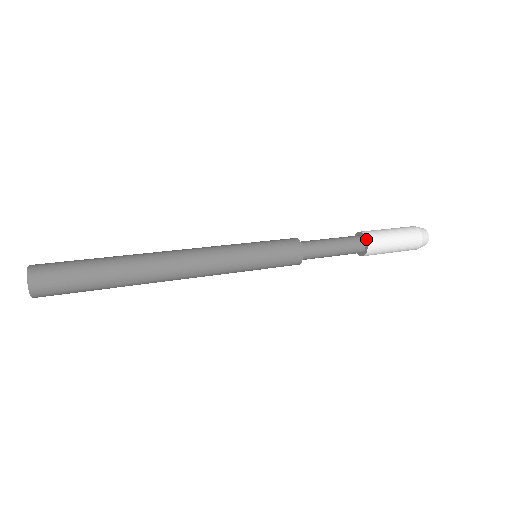
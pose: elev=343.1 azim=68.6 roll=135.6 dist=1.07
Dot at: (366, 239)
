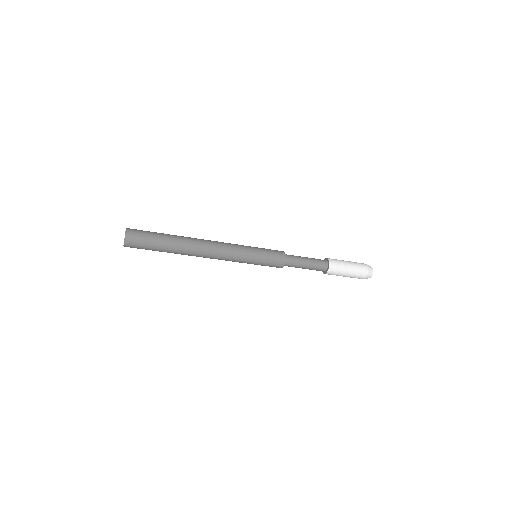
Dot at: (325, 259)
